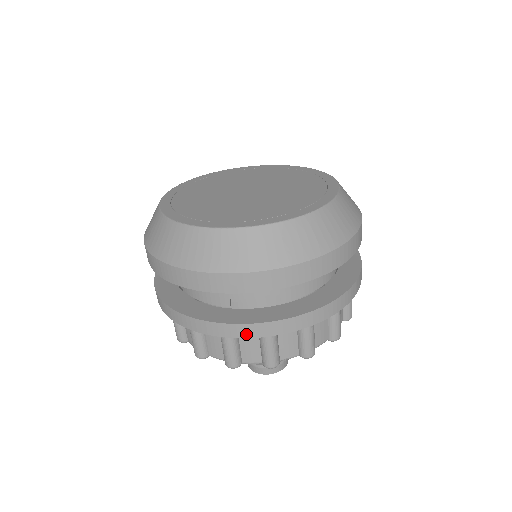
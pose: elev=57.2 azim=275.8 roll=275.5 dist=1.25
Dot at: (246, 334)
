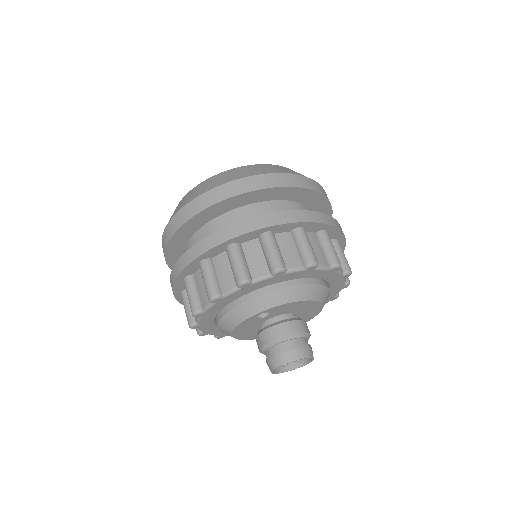
Dot at: (210, 246)
